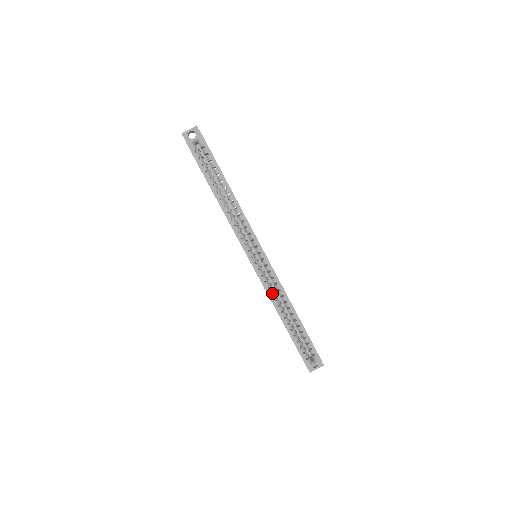
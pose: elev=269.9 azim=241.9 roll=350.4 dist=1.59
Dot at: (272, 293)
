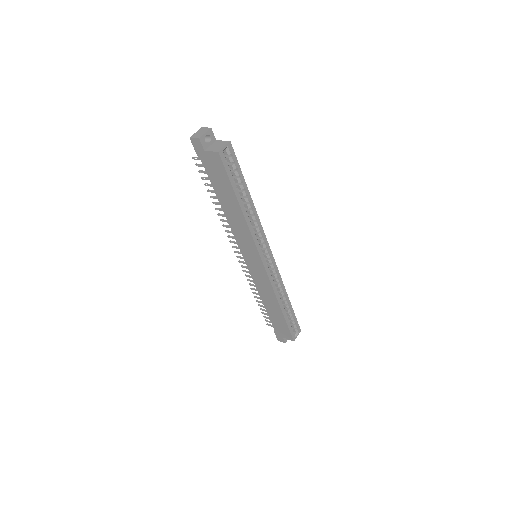
Dot at: occluded
